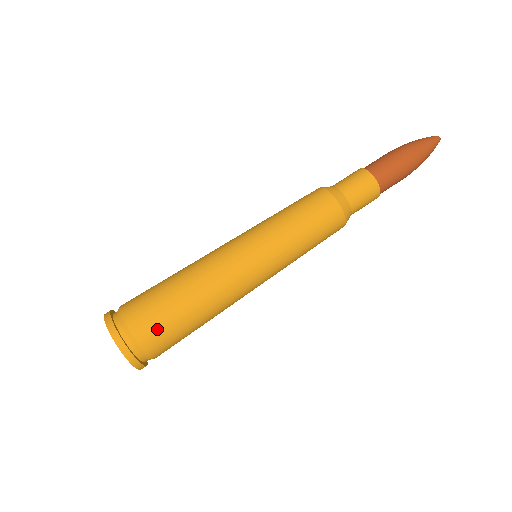
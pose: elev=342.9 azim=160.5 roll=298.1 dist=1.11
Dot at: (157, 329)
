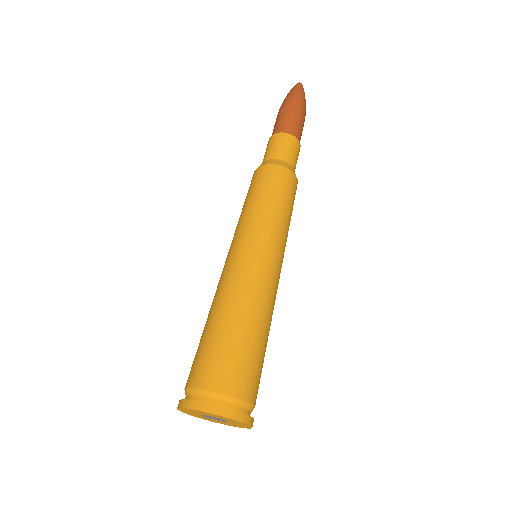
Dot at: (209, 364)
